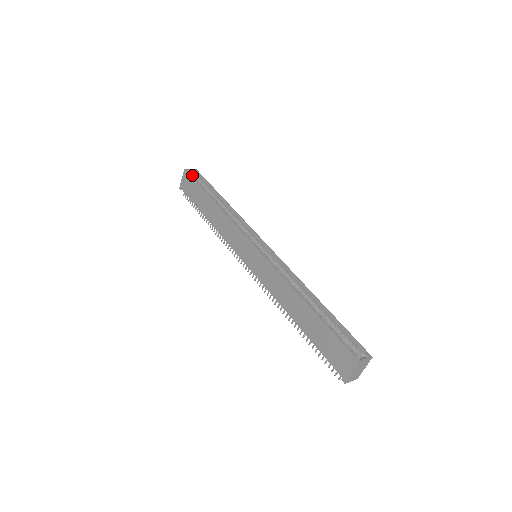
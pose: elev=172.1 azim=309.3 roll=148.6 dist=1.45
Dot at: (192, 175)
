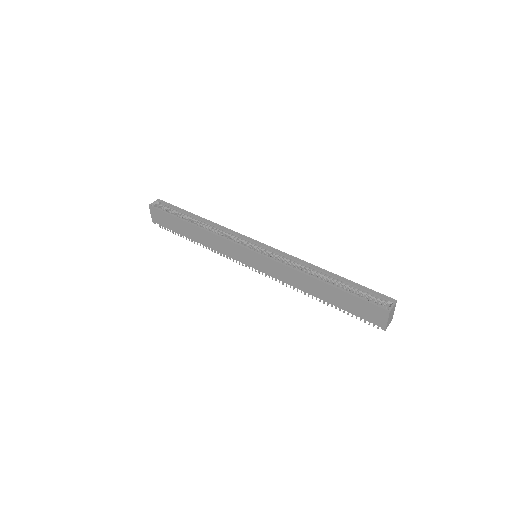
Dot at: (158, 207)
